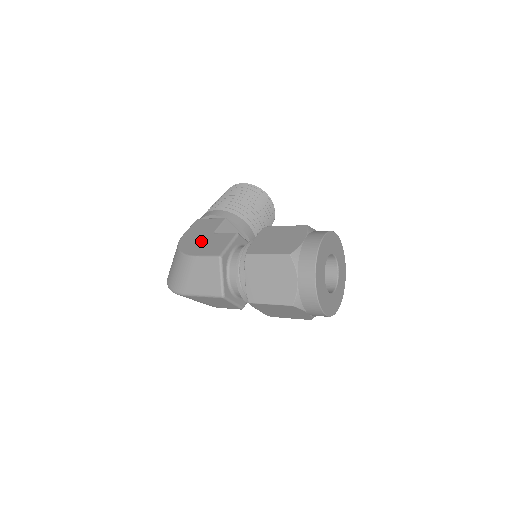
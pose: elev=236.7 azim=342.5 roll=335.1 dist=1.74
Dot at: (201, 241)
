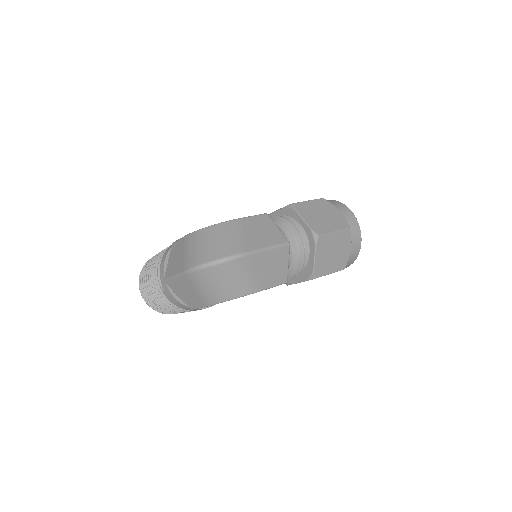
Dot at: occluded
